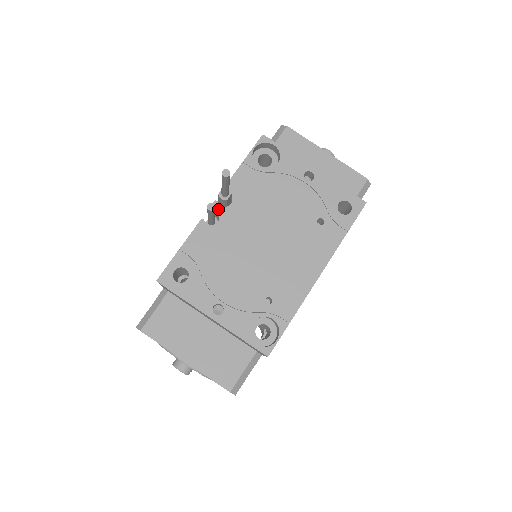
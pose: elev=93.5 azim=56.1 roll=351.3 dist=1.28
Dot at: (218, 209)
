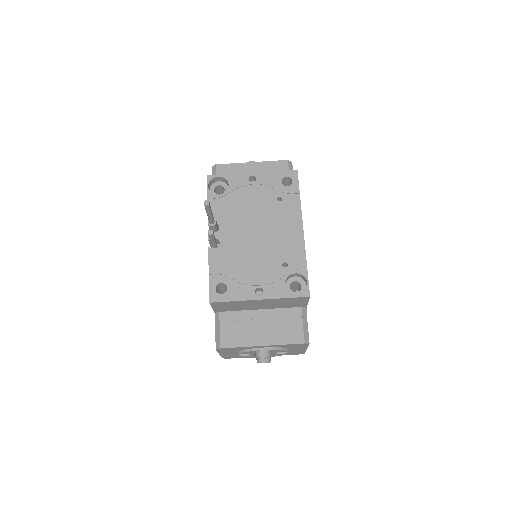
Dot at: (214, 235)
